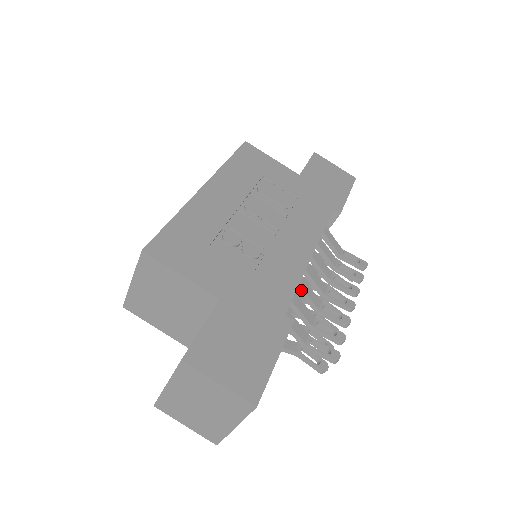
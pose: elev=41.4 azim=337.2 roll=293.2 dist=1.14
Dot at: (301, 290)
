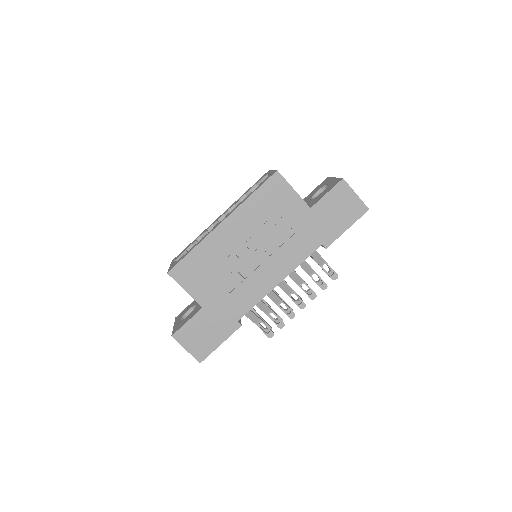
Dot at: occluded
